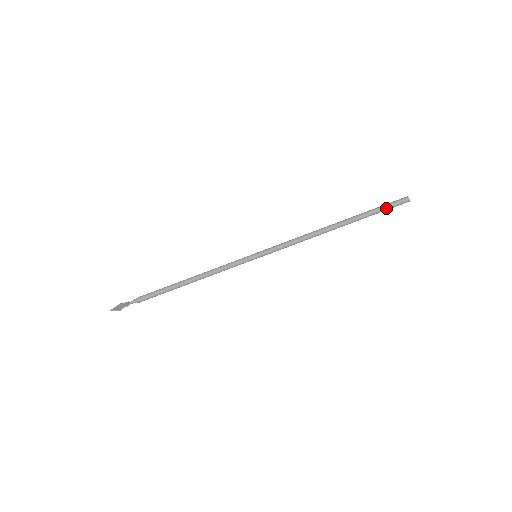
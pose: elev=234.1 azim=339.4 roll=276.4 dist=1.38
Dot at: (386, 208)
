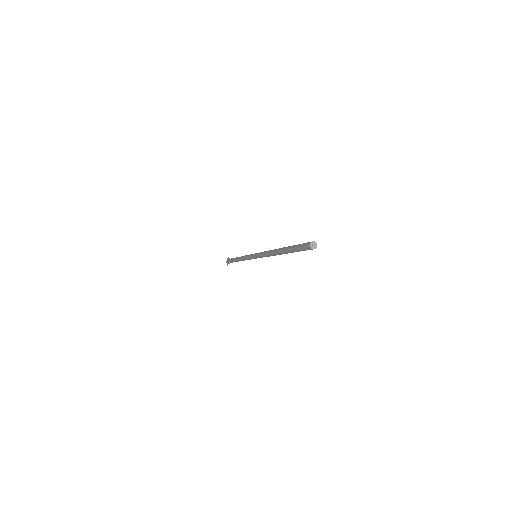
Dot at: occluded
